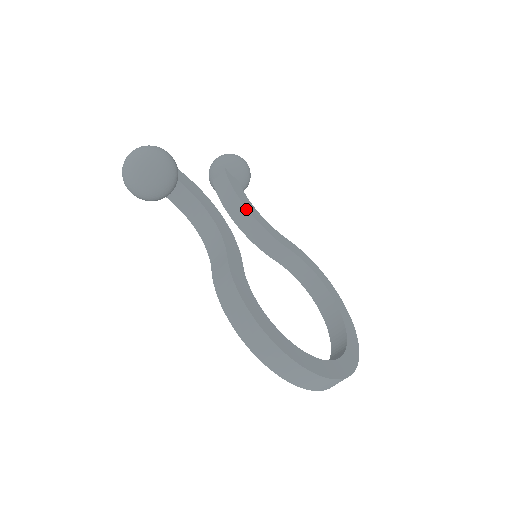
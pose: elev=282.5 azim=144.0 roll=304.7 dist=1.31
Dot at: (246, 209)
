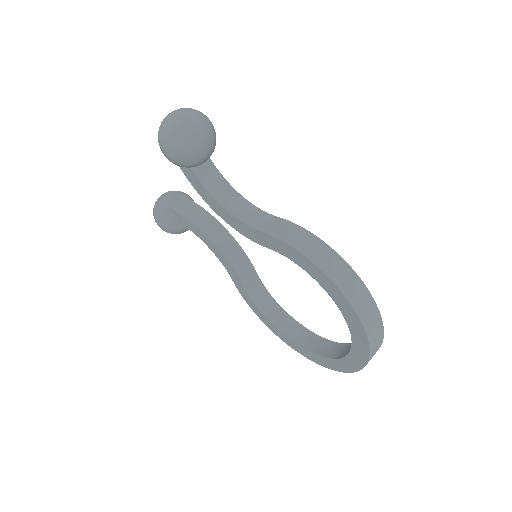
Dot at: (222, 226)
